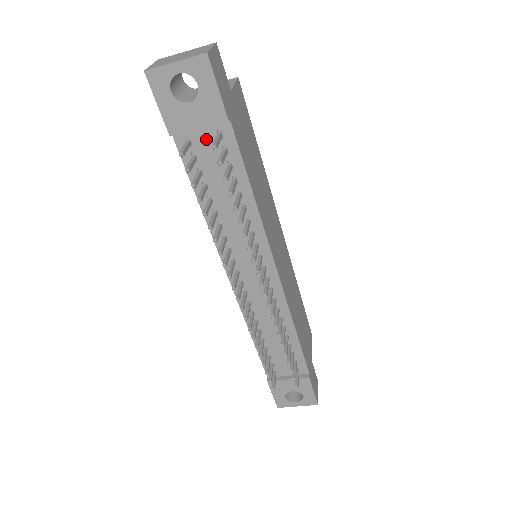
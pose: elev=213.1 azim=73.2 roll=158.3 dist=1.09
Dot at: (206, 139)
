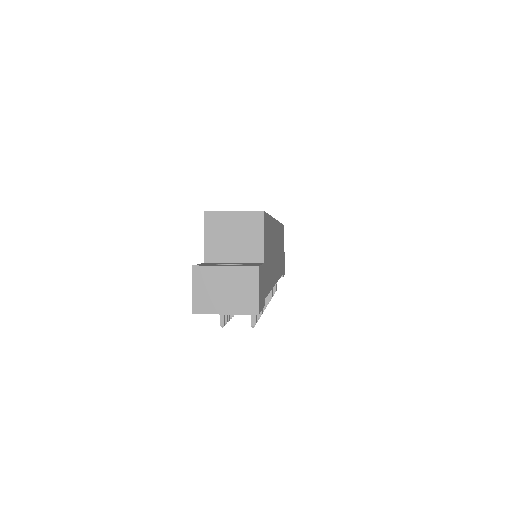
Dot at: occluded
